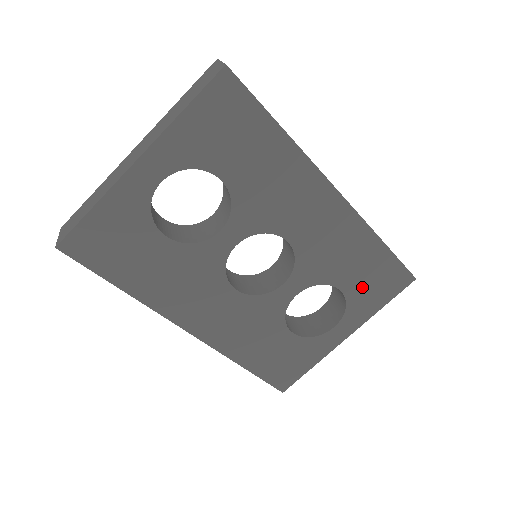
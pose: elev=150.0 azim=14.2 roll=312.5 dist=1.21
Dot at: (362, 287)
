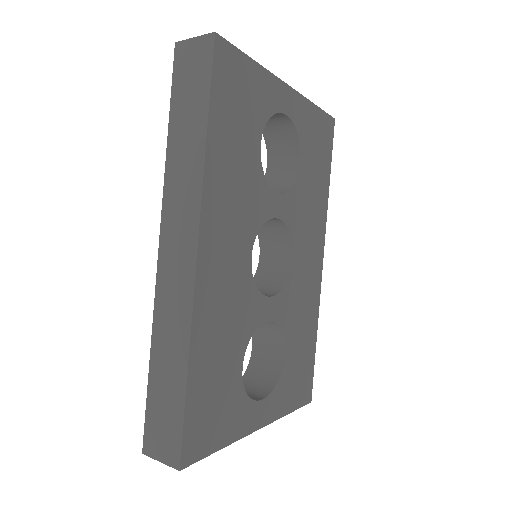
Dot at: (293, 369)
